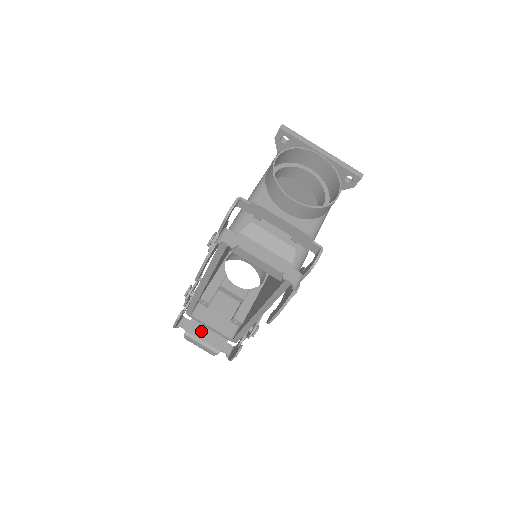
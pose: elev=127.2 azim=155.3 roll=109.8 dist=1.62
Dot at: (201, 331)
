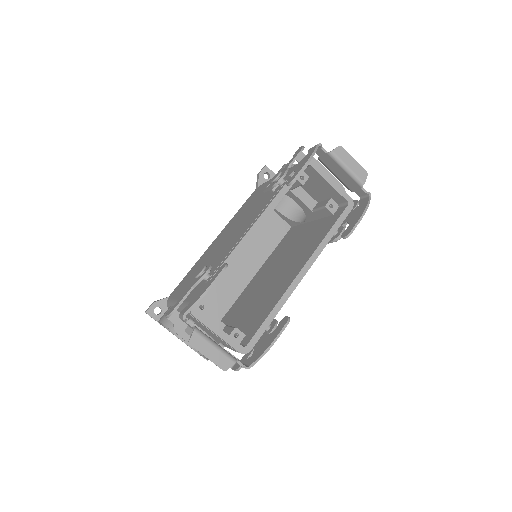
Dot at: occluded
